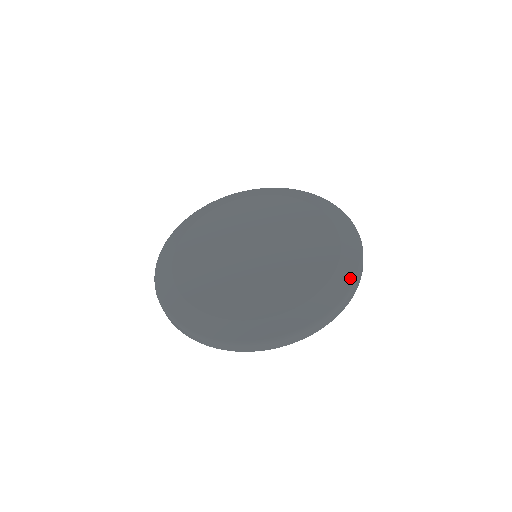
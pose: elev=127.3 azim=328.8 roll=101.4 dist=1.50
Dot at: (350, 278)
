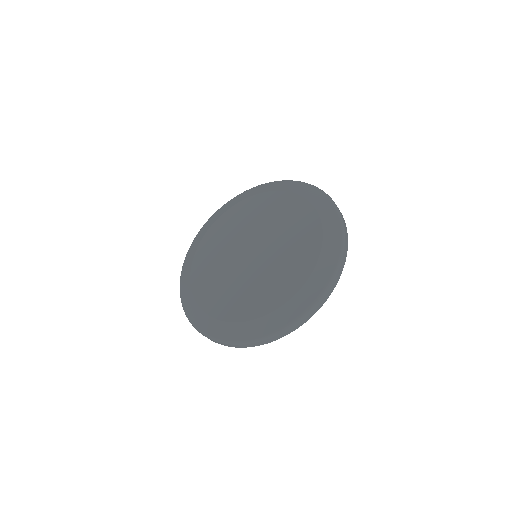
Dot at: (296, 313)
